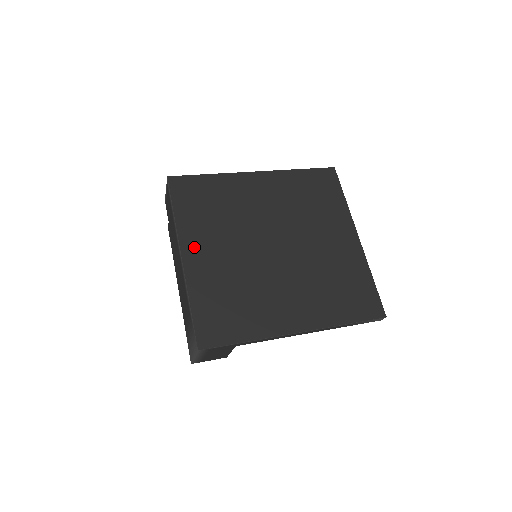
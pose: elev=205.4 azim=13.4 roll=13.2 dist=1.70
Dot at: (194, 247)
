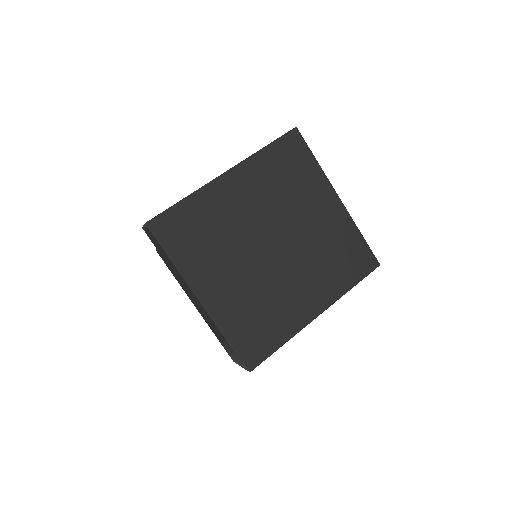
Dot at: (206, 285)
